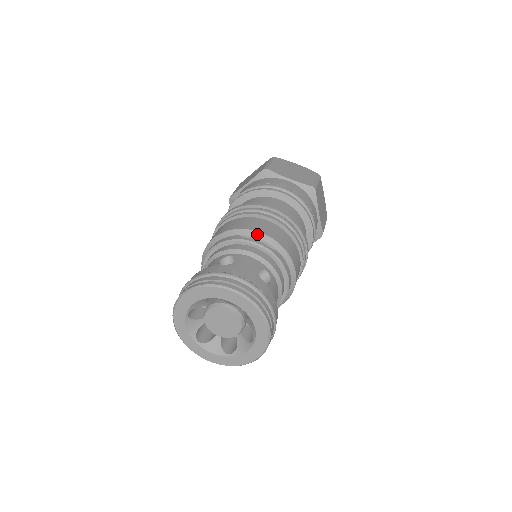
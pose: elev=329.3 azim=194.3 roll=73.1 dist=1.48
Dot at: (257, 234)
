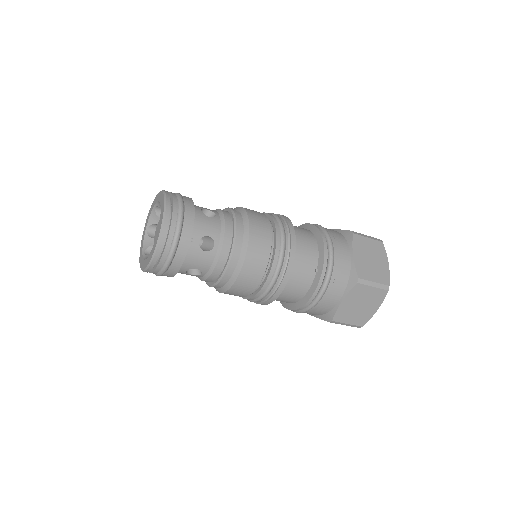
Dot at: (236, 208)
